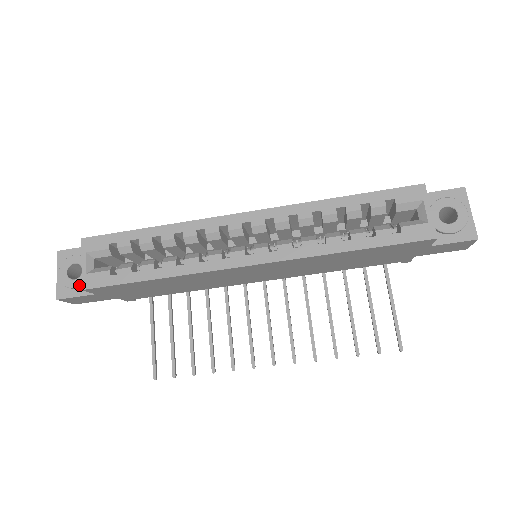
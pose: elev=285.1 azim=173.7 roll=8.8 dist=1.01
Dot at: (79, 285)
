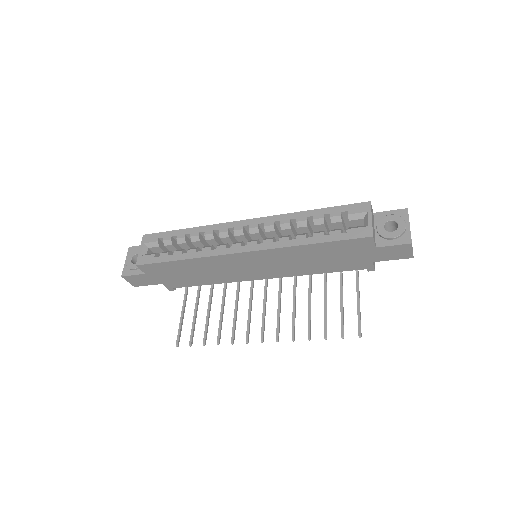
Dot at: (137, 267)
